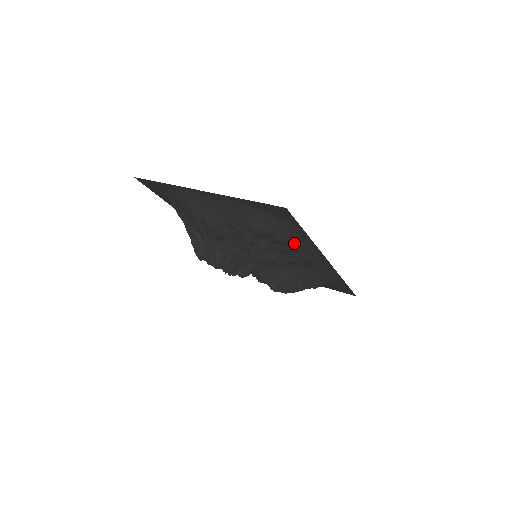
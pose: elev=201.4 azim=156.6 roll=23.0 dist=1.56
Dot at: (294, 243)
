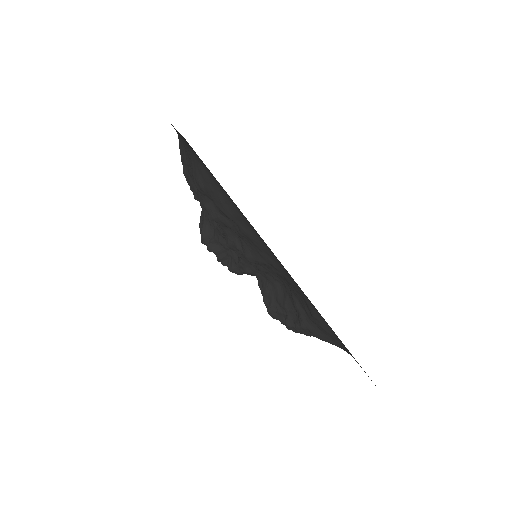
Dot at: (240, 222)
